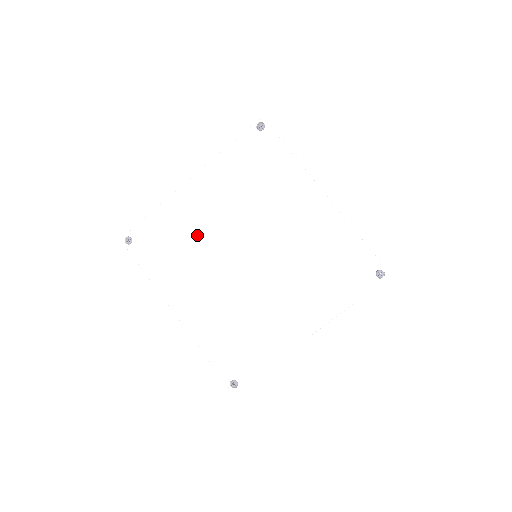
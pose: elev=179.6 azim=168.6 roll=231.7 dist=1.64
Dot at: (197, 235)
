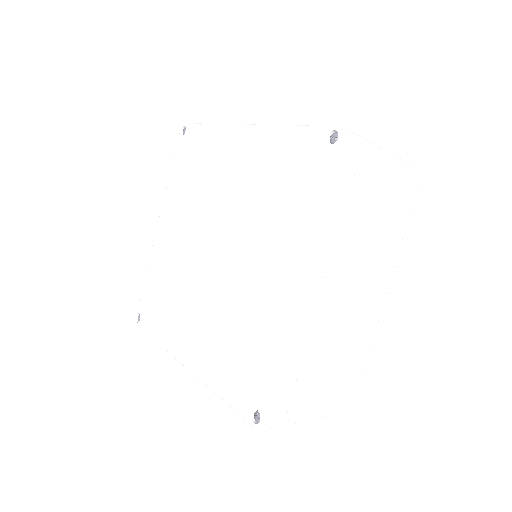
Dot at: (175, 266)
